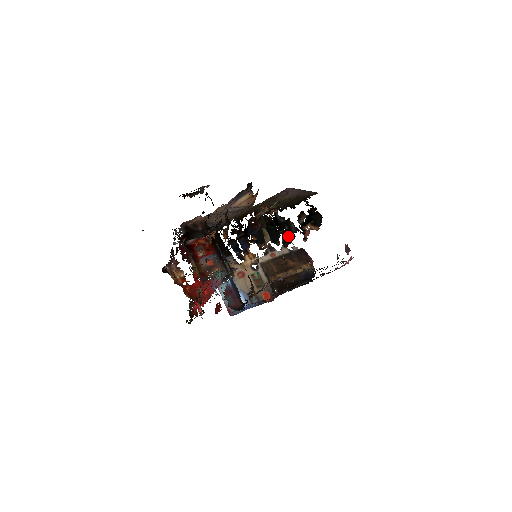
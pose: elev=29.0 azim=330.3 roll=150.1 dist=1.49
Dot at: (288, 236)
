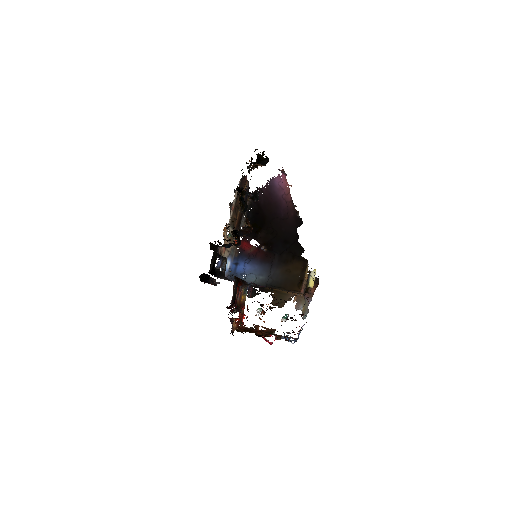
Dot at: (243, 188)
